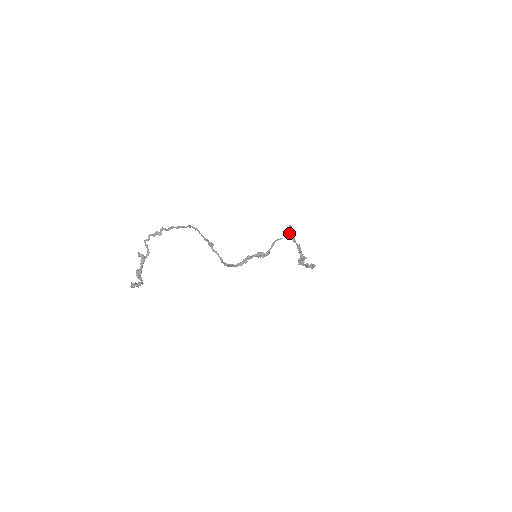
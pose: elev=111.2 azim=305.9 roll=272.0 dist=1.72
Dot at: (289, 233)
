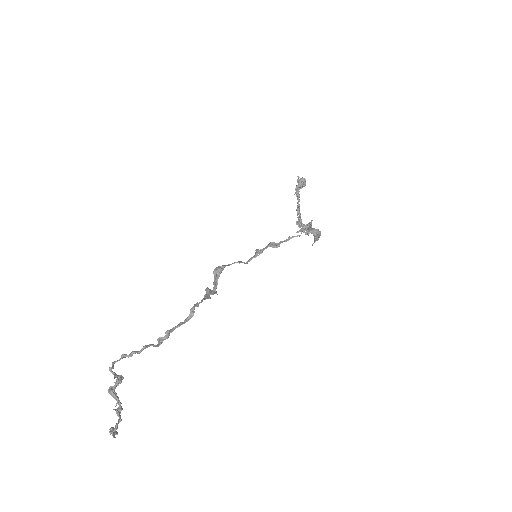
Dot at: (312, 233)
